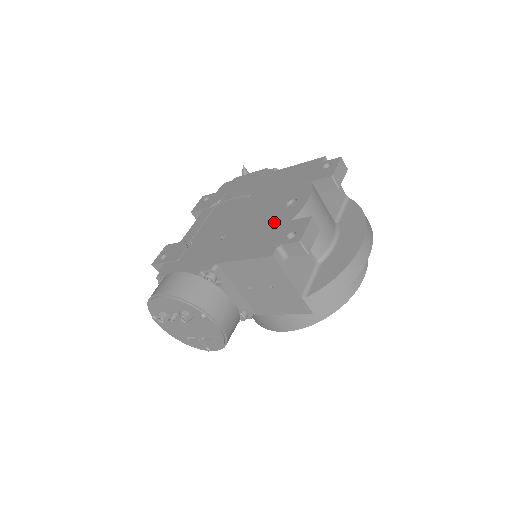
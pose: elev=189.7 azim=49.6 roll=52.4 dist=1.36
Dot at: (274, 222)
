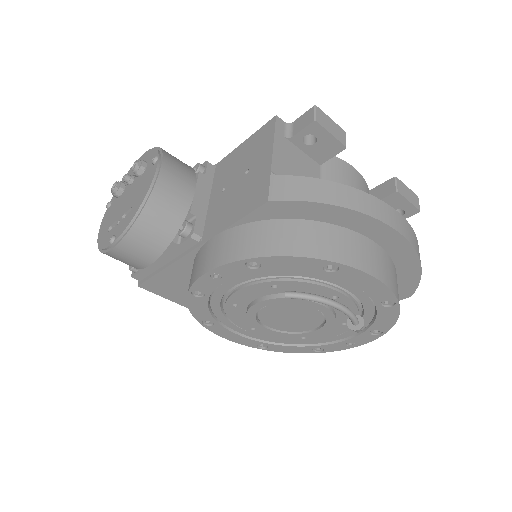
Dot at: occluded
